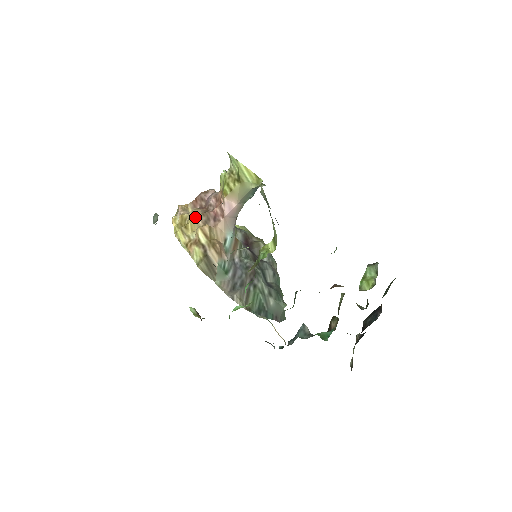
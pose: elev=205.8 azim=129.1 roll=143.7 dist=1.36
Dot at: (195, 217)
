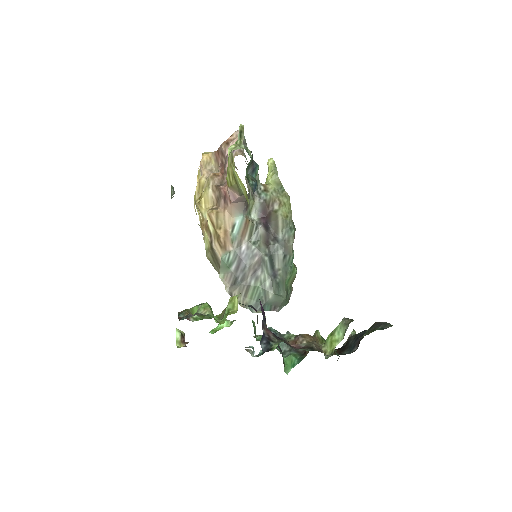
Dot at: (209, 189)
